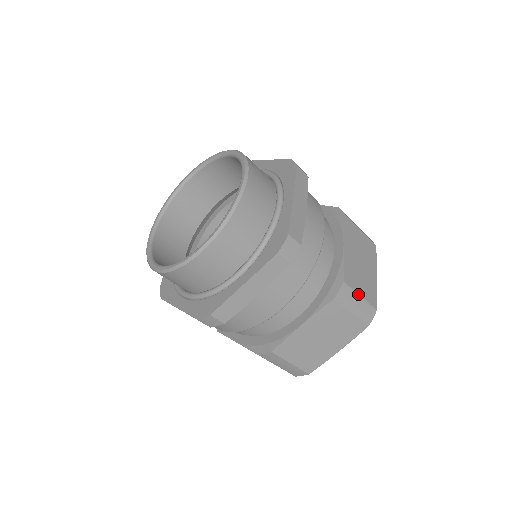
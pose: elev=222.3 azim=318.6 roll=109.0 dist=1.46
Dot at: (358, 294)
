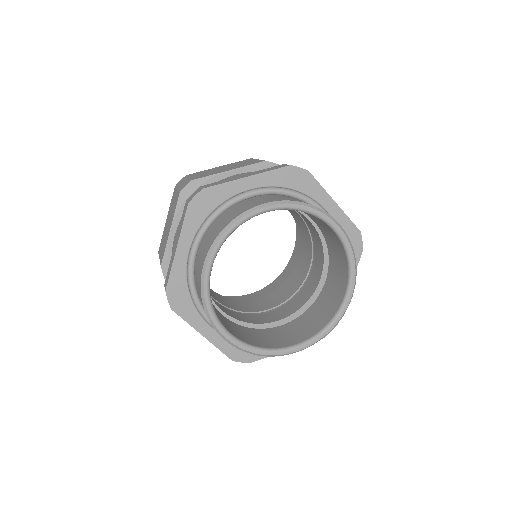
Dot at: occluded
